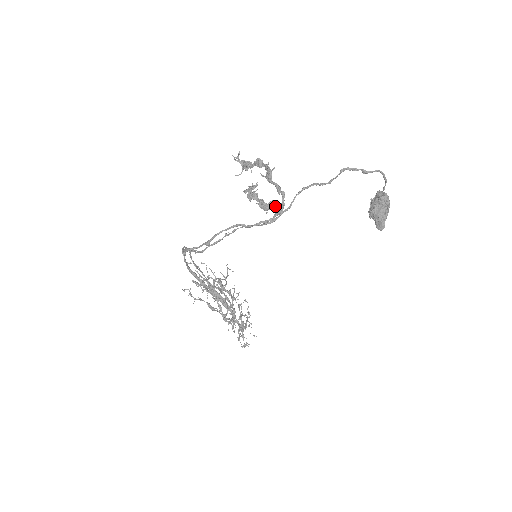
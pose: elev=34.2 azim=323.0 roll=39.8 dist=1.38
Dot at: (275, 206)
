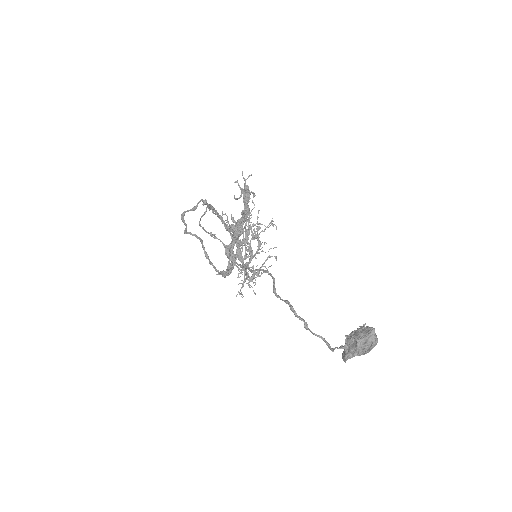
Dot at: (232, 262)
